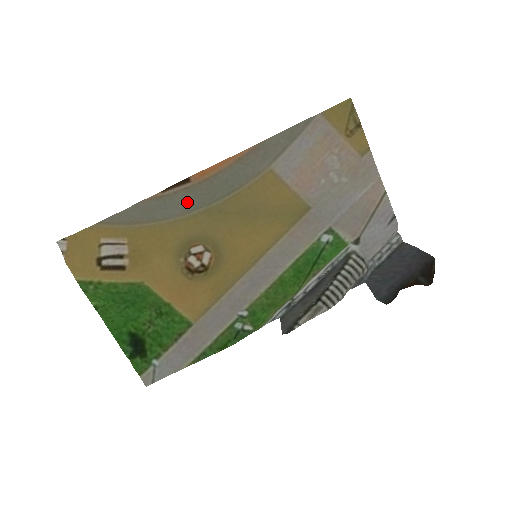
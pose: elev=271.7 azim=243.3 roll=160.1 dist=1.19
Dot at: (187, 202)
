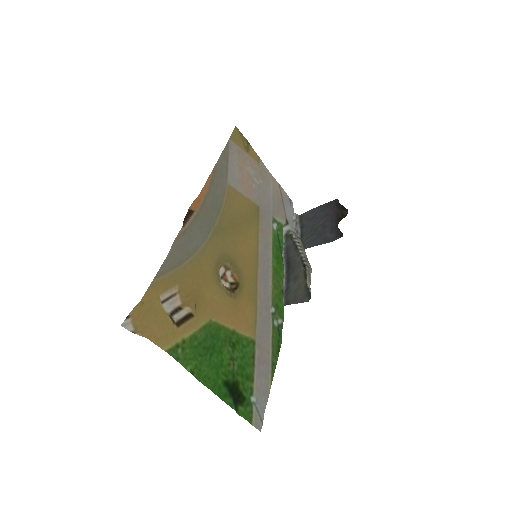
Dot at: (201, 229)
